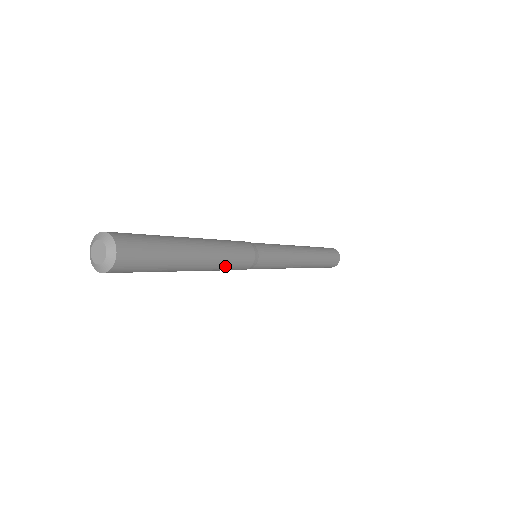
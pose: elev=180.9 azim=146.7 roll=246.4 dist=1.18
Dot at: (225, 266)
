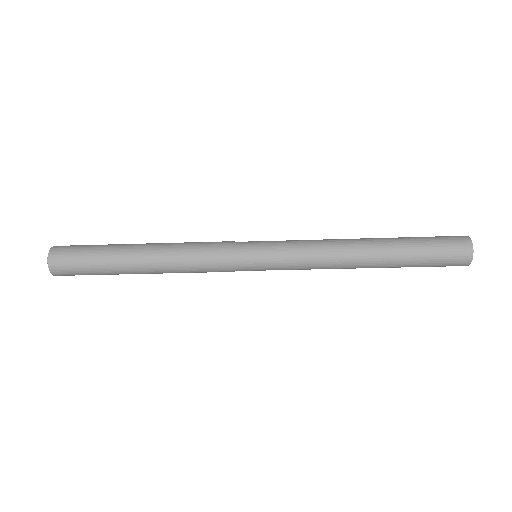
Dot at: (185, 270)
